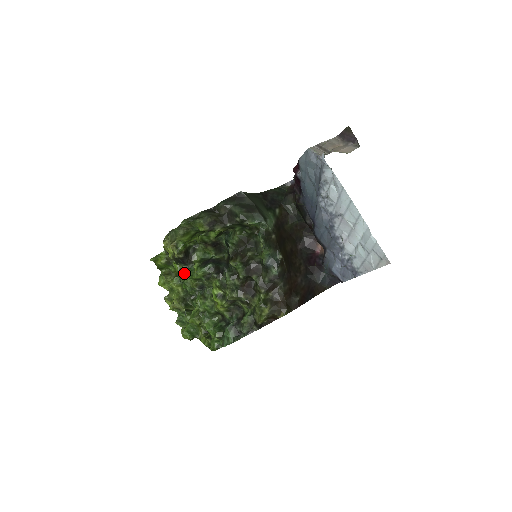
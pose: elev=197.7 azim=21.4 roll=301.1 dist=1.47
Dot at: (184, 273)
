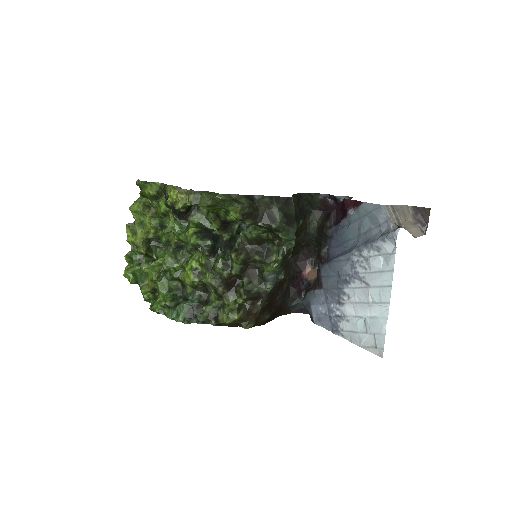
Dot at: (172, 226)
